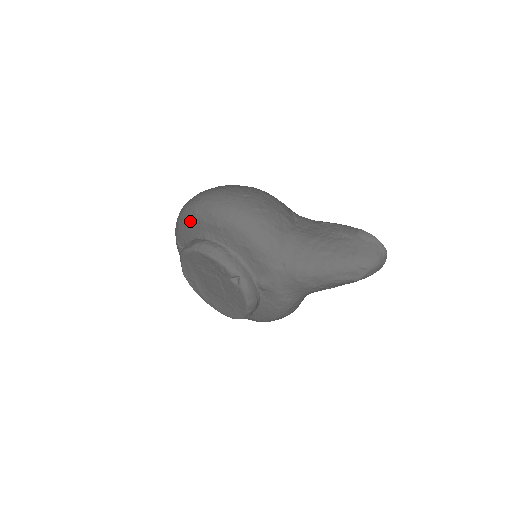
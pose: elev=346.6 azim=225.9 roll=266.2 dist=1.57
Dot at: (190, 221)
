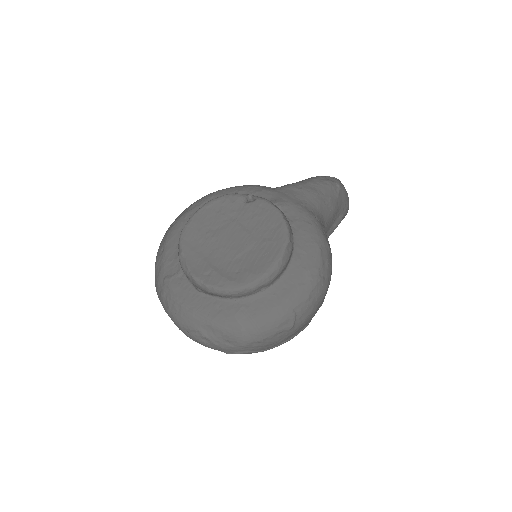
Dot at: (174, 229)
